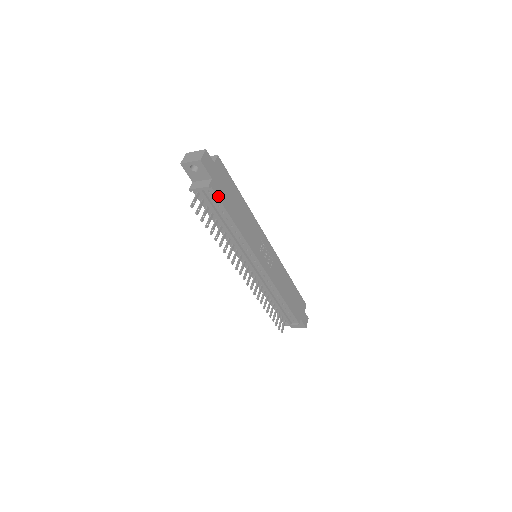
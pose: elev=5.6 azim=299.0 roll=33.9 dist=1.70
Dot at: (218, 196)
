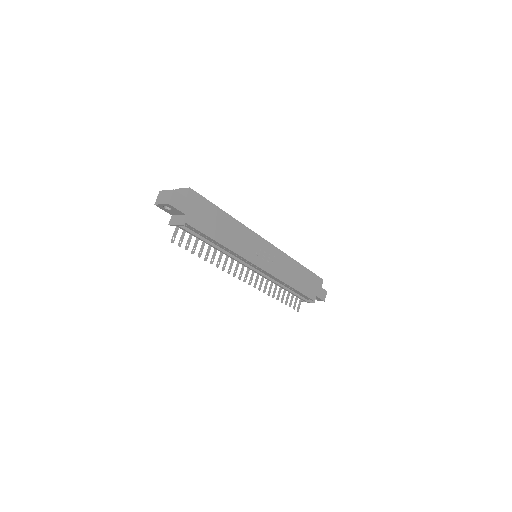
Dot at: (196, 227)
